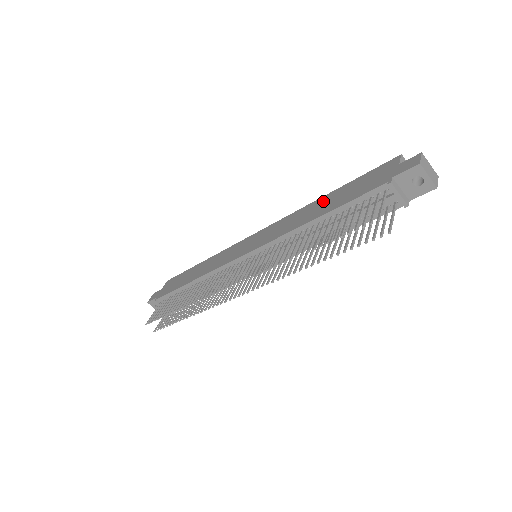
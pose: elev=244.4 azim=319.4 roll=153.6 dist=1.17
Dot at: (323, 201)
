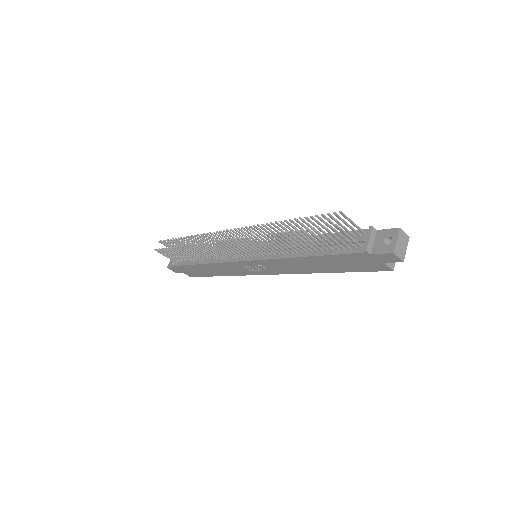
Dot at: occluded
